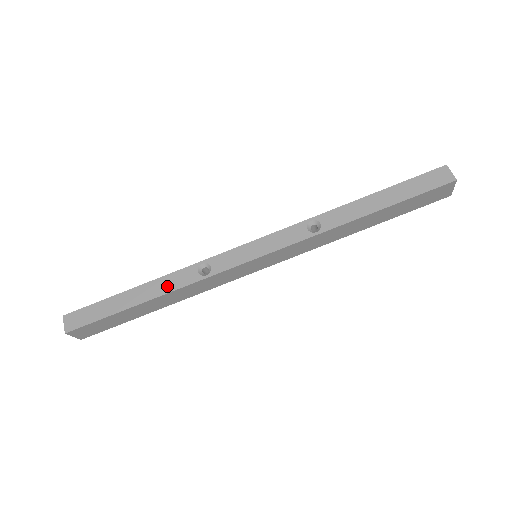
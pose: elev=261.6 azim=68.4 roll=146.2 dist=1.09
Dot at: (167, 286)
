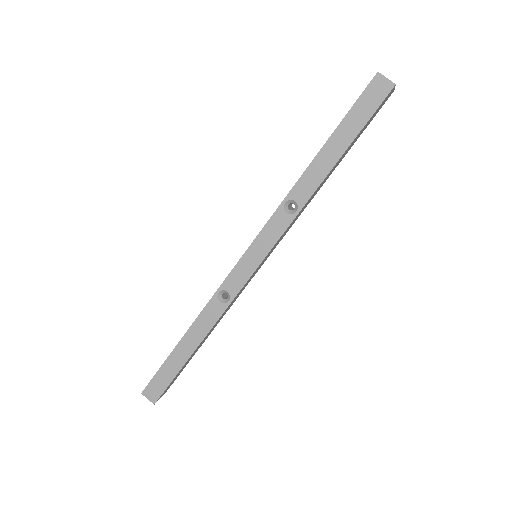
Dot at: (204, 327)
